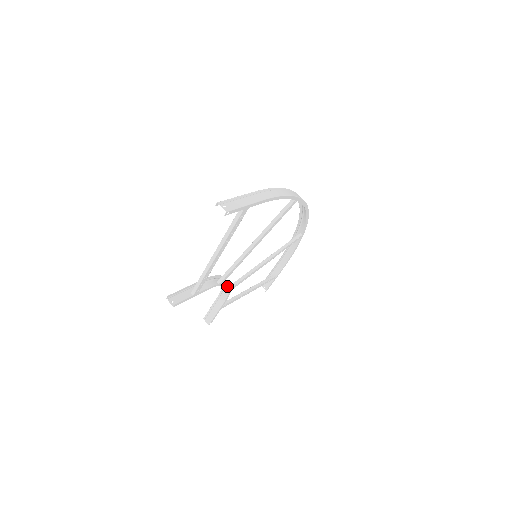
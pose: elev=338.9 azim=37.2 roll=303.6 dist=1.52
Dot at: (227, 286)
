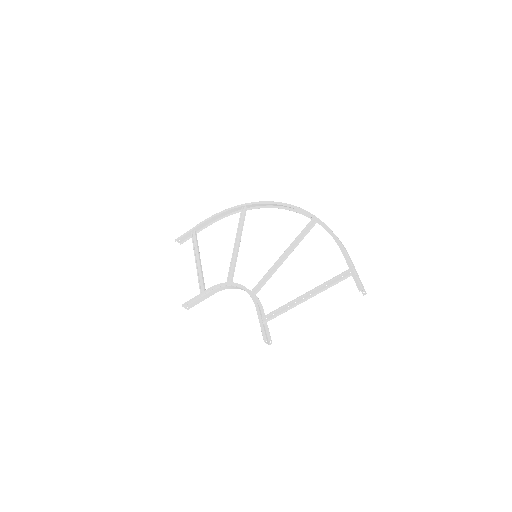
Dot at: occluded
